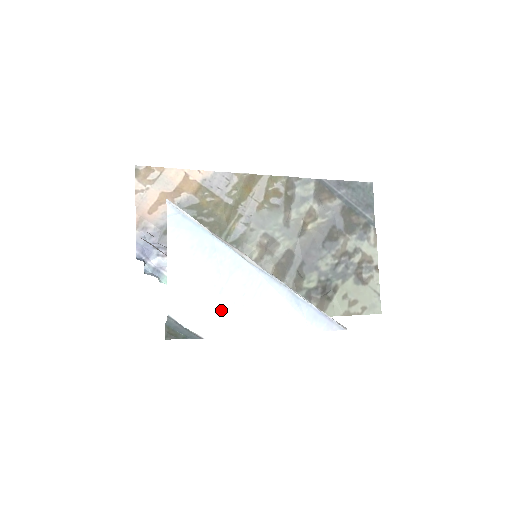
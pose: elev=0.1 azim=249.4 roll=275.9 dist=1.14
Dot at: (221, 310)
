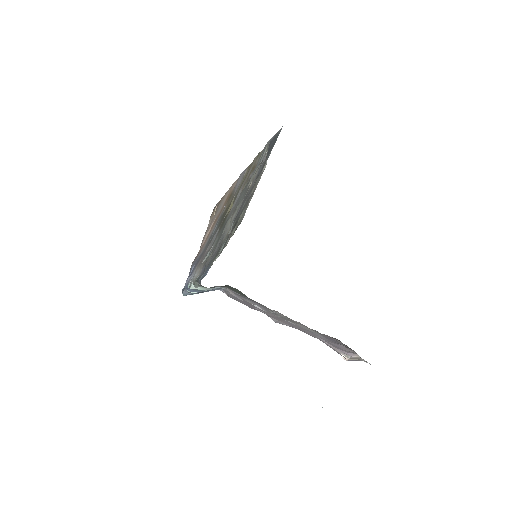
Dot at: occluded
